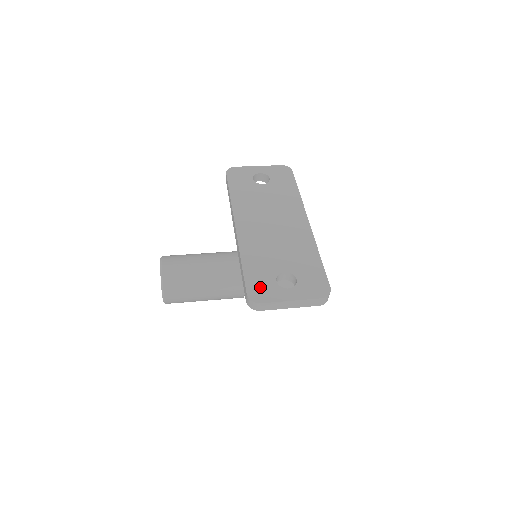
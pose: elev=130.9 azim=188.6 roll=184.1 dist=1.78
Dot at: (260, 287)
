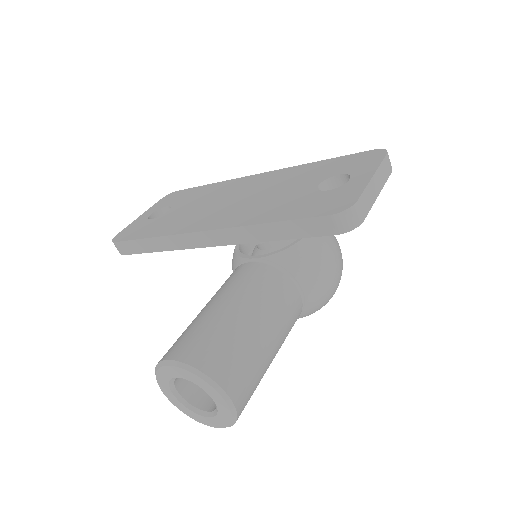
Dot at: (326, 203)
